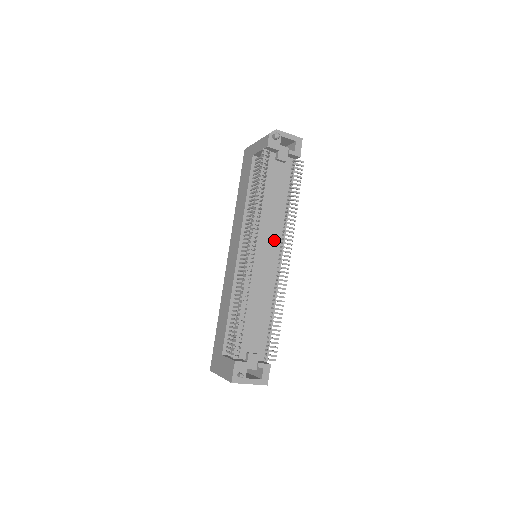
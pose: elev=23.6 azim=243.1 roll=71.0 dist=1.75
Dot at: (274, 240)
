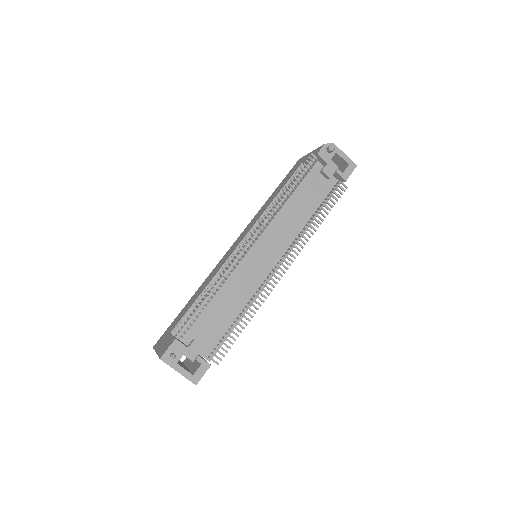
Dot at: (280, 245)
